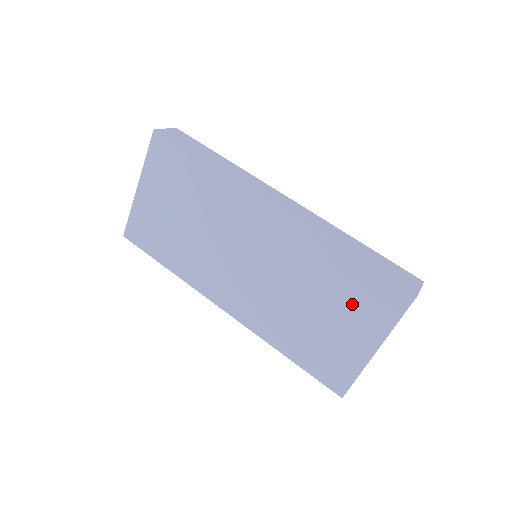
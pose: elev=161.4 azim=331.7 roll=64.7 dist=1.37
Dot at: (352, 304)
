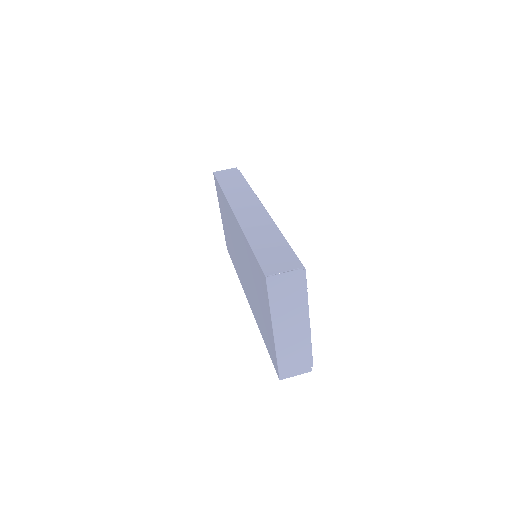
Dot at: (260, 289)
